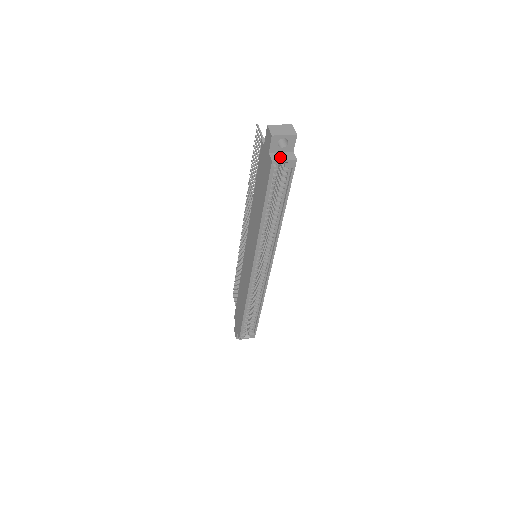
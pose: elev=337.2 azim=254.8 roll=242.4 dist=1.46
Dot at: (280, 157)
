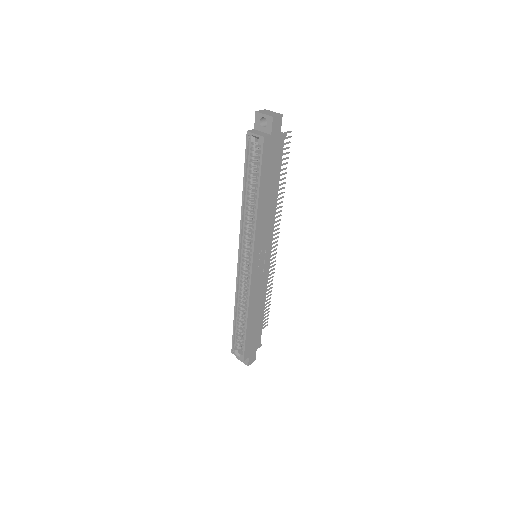
Dot at: (256, 132)
